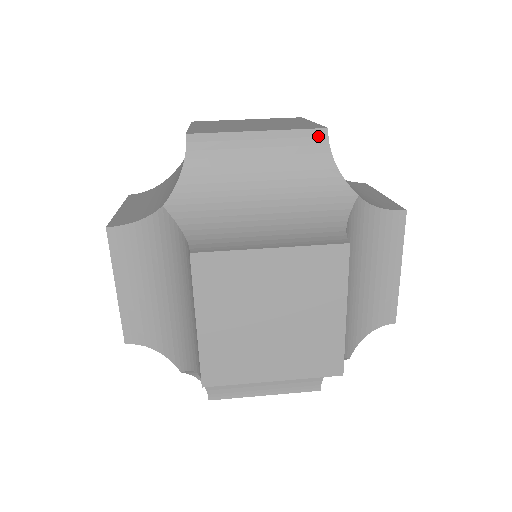
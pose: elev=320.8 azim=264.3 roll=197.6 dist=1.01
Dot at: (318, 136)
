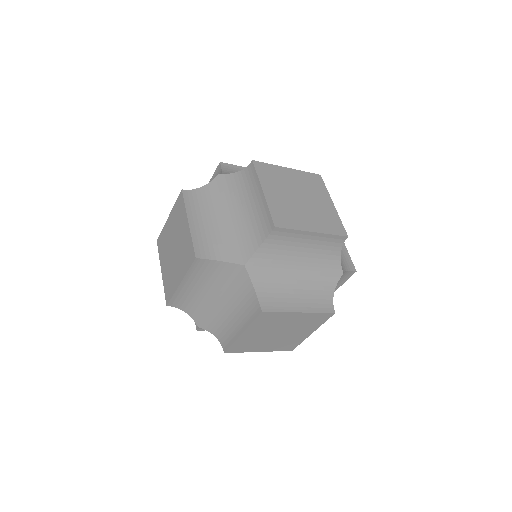
Dot at: occluded
